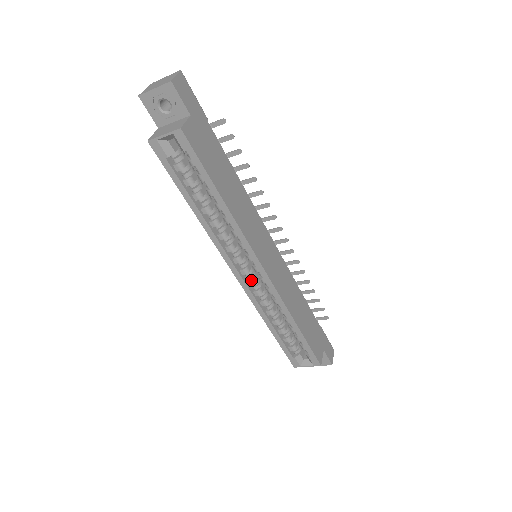
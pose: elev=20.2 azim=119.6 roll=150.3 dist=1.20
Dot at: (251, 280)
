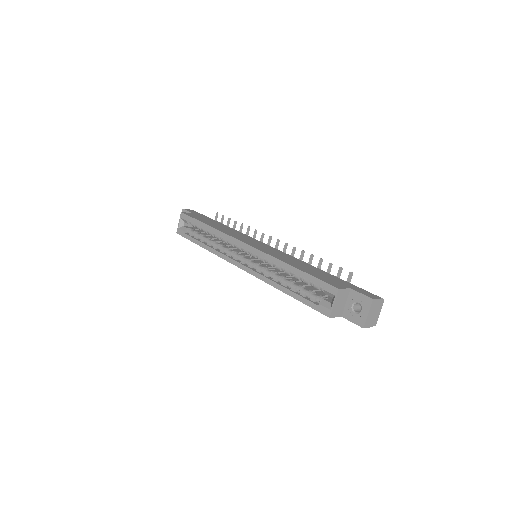
Dot at: (250, 263)
